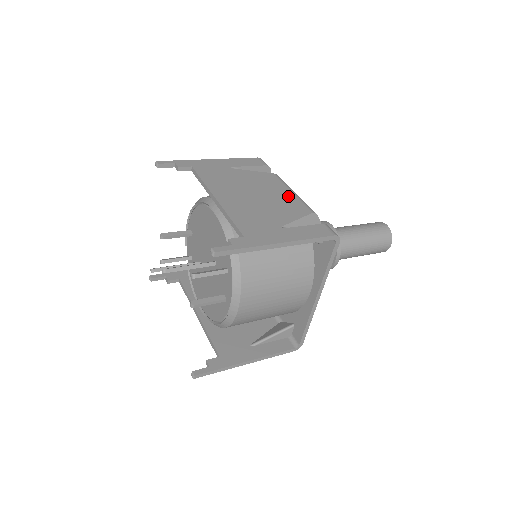
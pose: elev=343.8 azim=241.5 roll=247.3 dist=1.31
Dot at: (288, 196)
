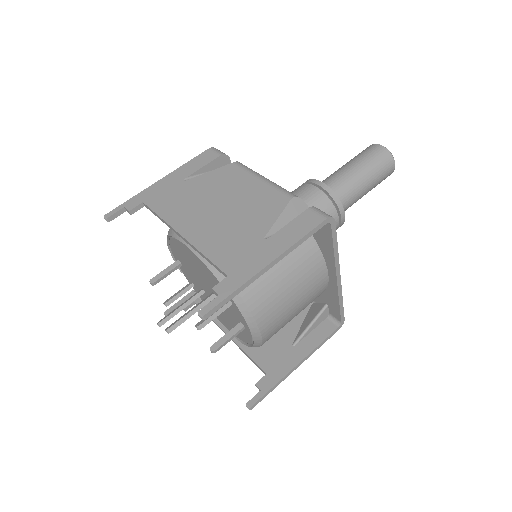
Dot at: (258, 188)
